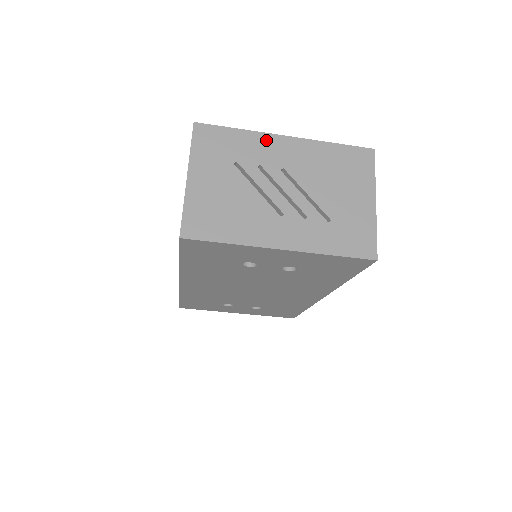
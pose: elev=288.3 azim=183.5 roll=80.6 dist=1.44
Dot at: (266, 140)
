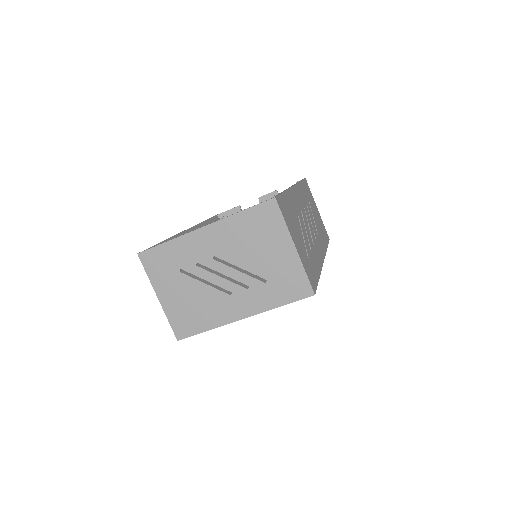
Dot at: (190, 240)
